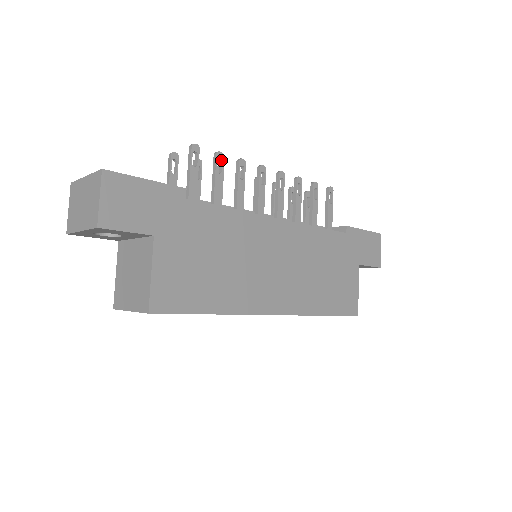
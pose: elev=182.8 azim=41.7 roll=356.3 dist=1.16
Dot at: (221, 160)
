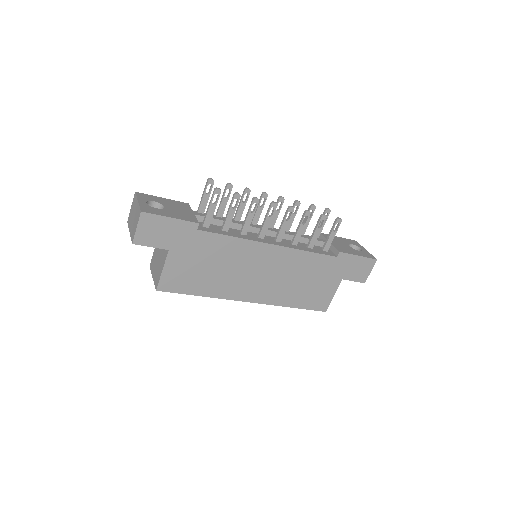
Dot at: (238, 199)
